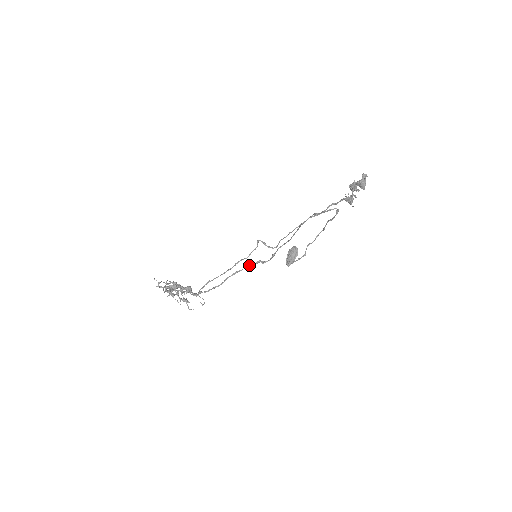
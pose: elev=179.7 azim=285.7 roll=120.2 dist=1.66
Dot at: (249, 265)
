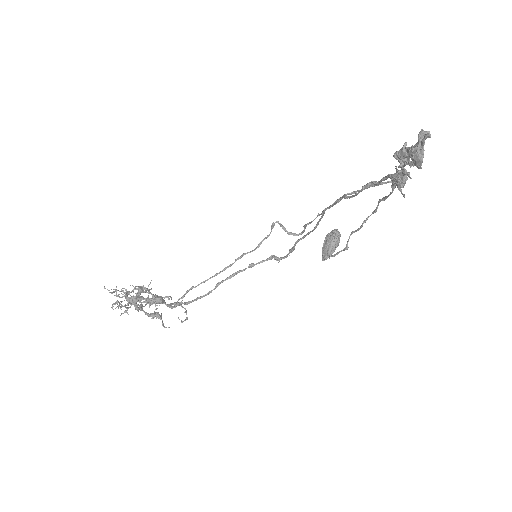
Dot at: occluded
